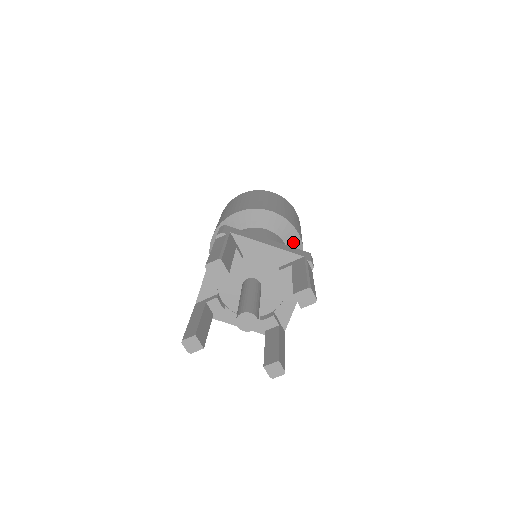
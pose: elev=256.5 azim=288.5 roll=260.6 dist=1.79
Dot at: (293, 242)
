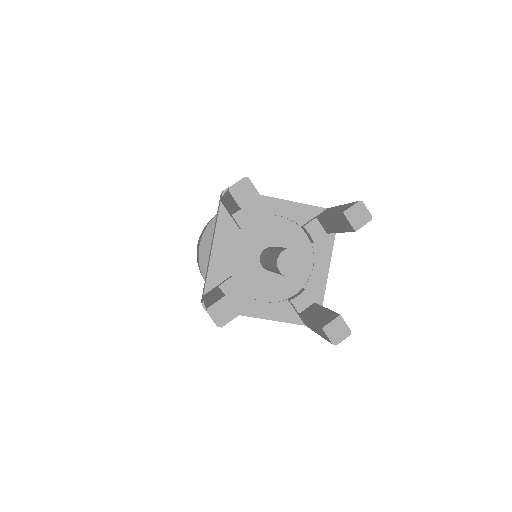
Dot at: occluded
